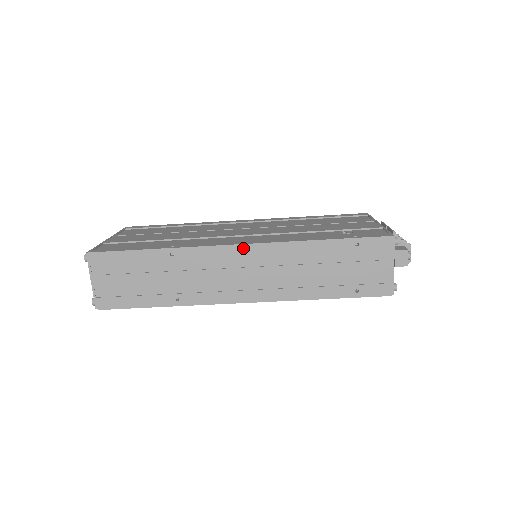
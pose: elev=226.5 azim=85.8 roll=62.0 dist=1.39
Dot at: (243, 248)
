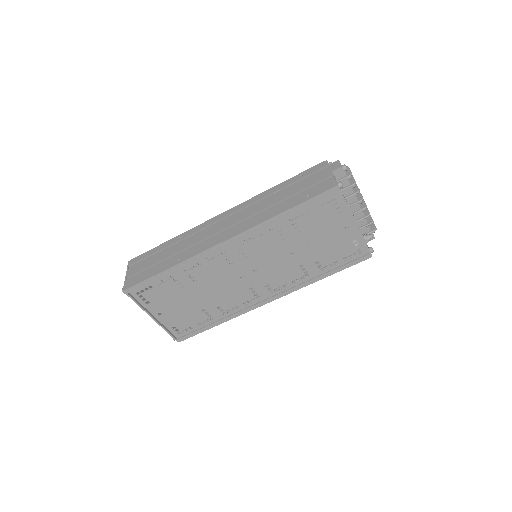
Dot at: (225, 213)
